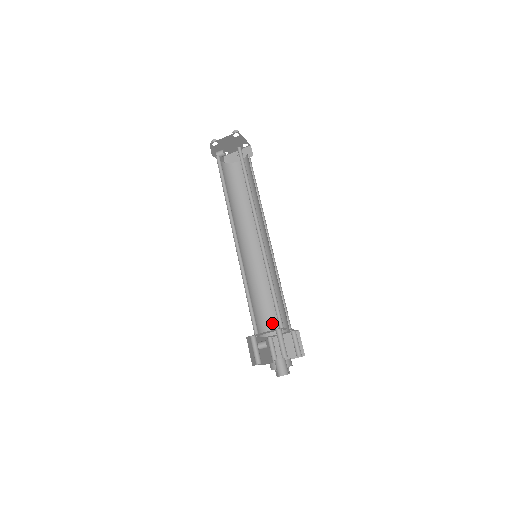
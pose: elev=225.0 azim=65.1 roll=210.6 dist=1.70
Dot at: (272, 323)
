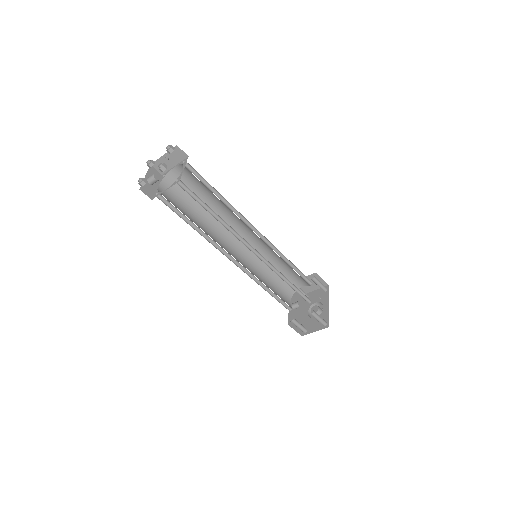
Dot at: (293, 283)
